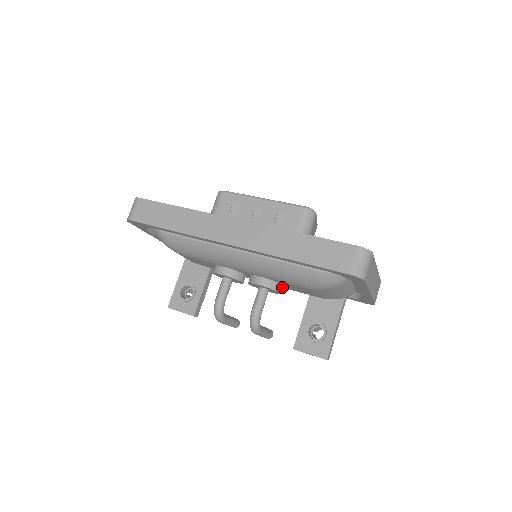
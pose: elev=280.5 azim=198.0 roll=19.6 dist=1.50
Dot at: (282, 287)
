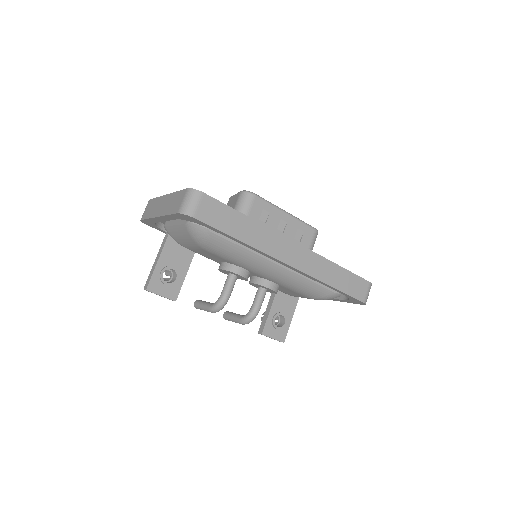
Dot at: occluded
